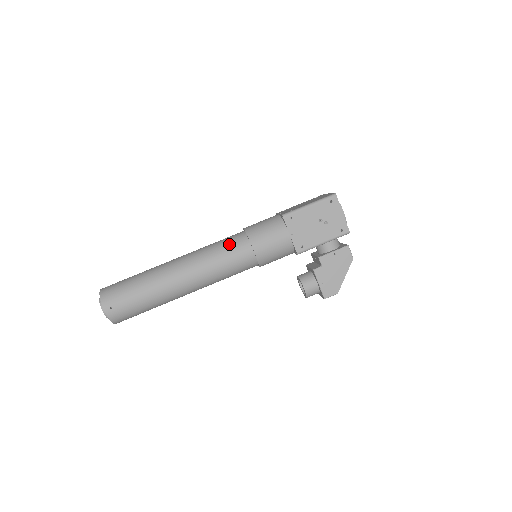
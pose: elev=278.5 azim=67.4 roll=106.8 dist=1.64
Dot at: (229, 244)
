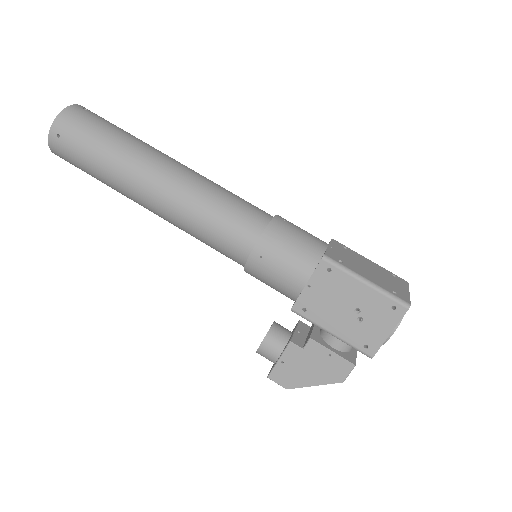
Dot at: (237, 214)
